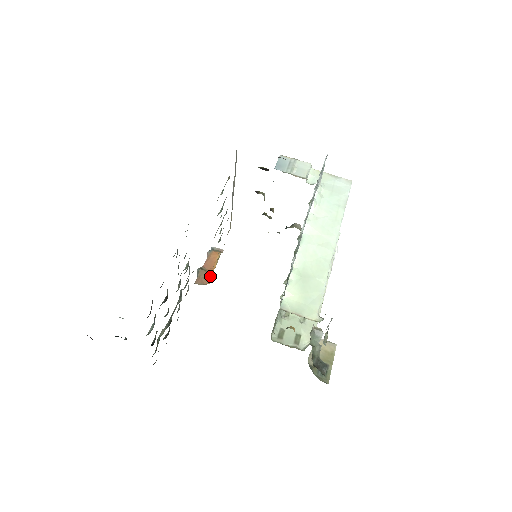
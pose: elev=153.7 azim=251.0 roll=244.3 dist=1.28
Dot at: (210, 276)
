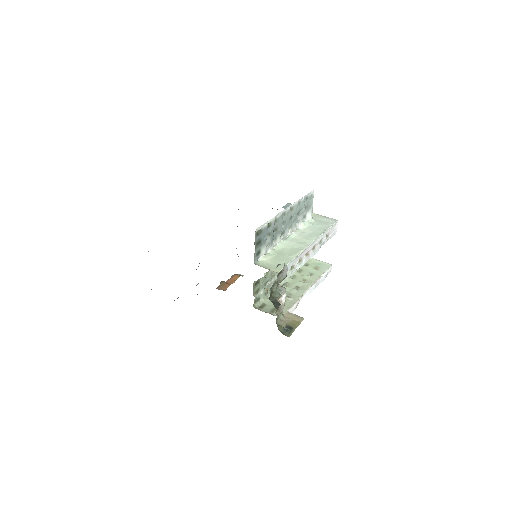
Dot at: (228, 286)
